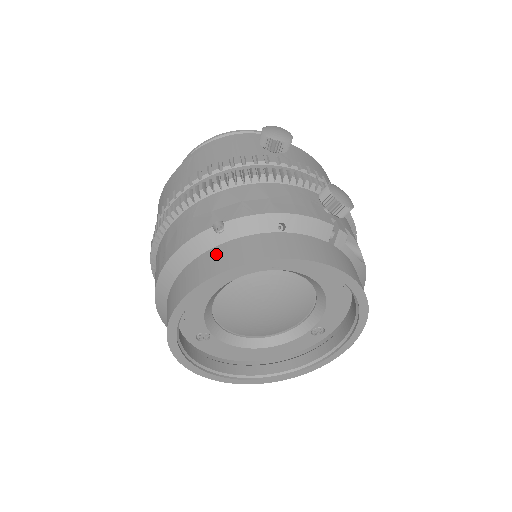
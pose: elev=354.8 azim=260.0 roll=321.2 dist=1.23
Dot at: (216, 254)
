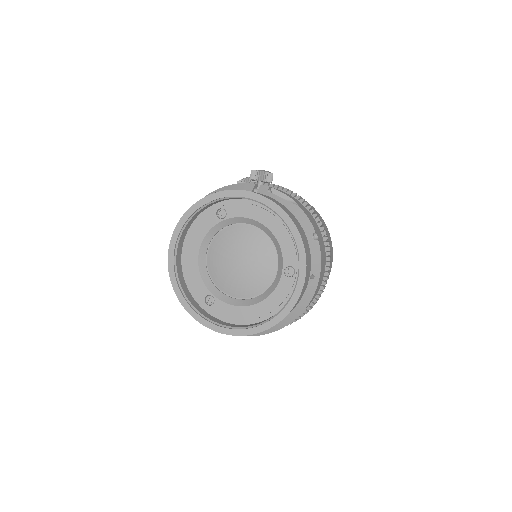
Dot at: occluded
